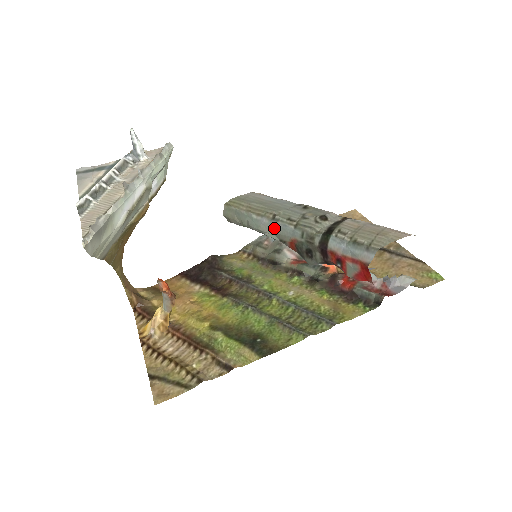
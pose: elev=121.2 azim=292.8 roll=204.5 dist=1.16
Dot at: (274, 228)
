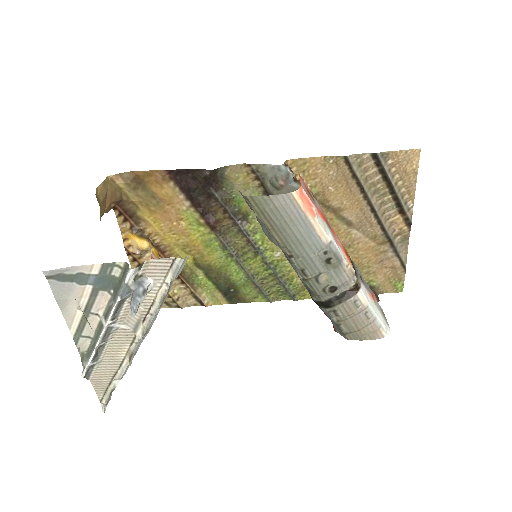
Dot at: (286, 256)
